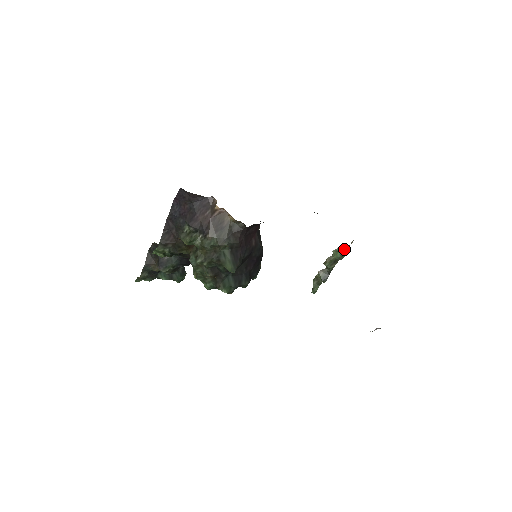
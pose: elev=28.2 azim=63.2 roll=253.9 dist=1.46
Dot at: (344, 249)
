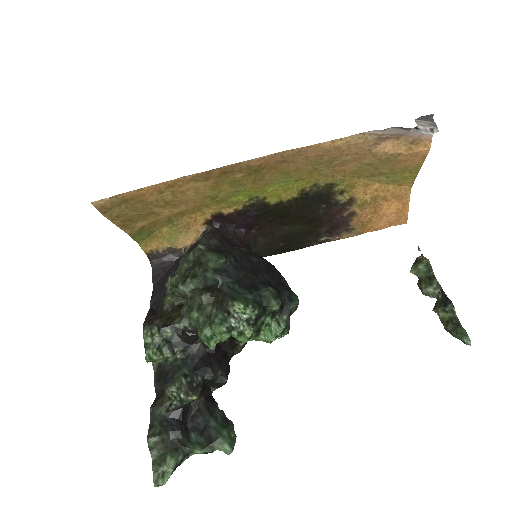
Dot at: (420, 260)
